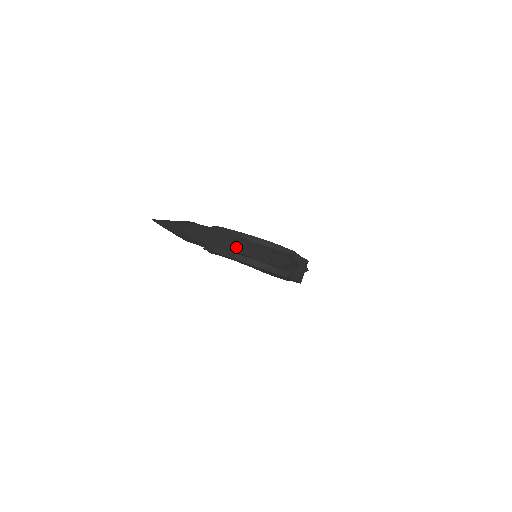
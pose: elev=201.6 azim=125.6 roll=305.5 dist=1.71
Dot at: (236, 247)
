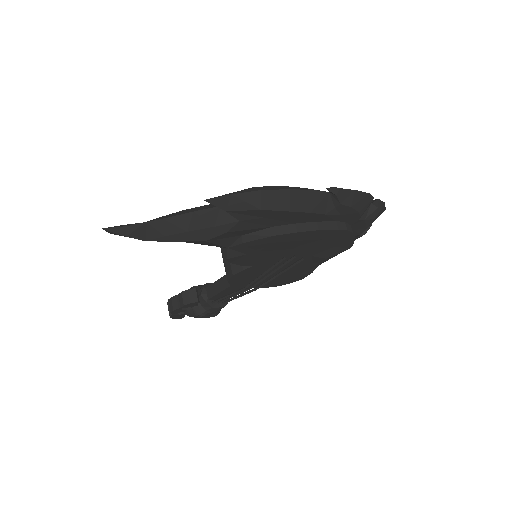
Dot at: (348, 197)
